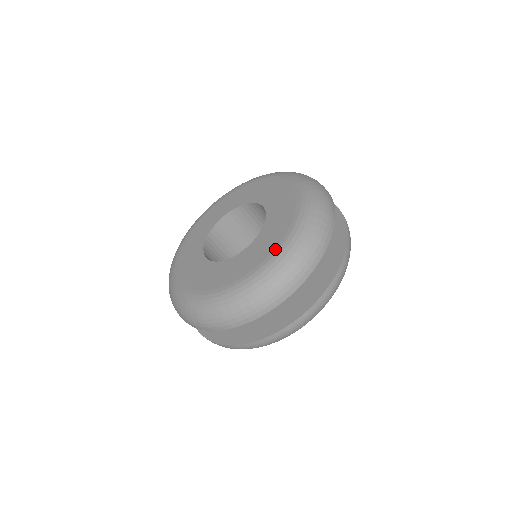
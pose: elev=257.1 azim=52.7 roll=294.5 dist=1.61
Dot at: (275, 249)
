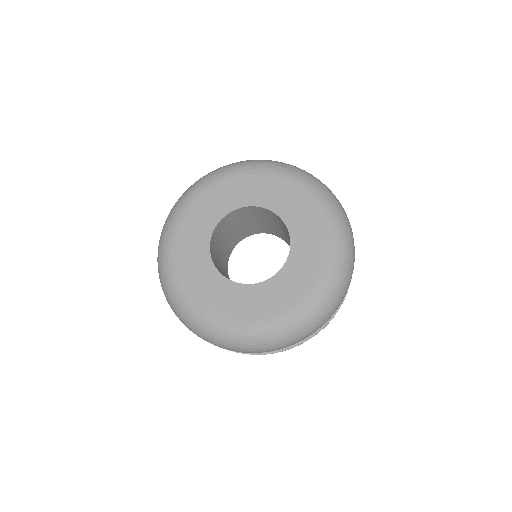
Dot at: (321, 276)
